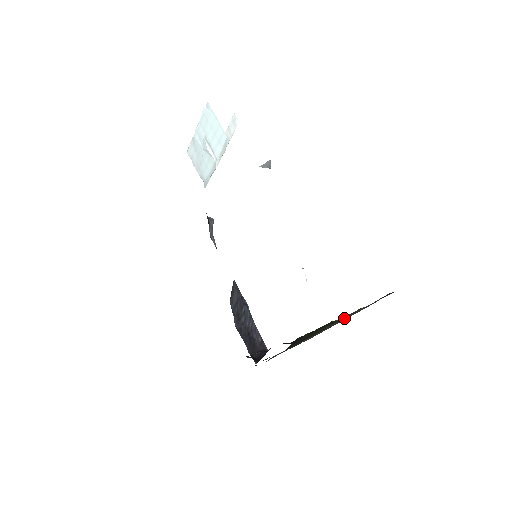
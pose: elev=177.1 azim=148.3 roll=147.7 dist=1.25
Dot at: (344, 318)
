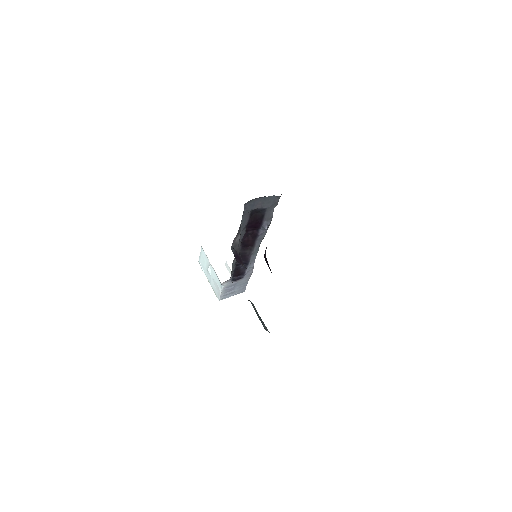
Dot at: occluded
